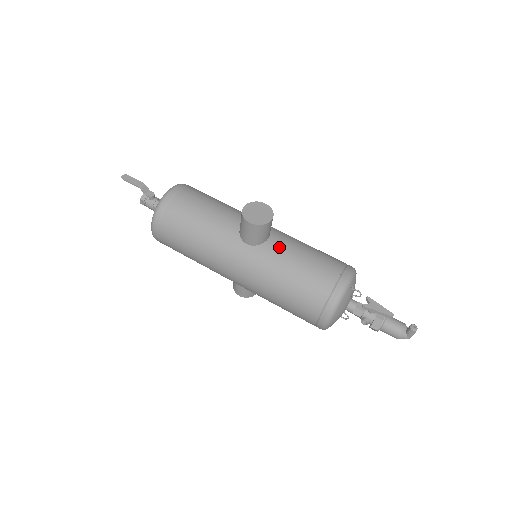
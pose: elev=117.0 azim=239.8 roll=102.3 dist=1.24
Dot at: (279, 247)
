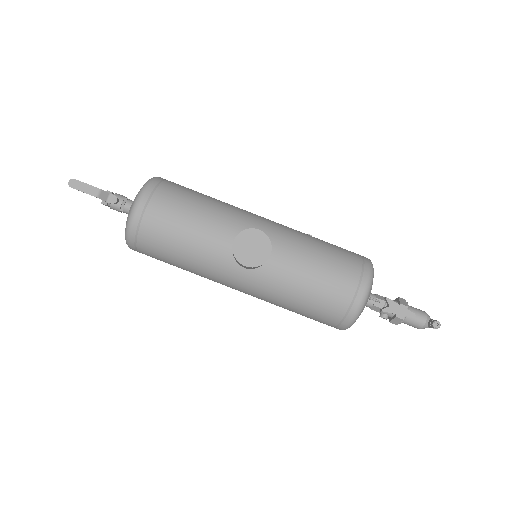
Dot at: (282, 267)
